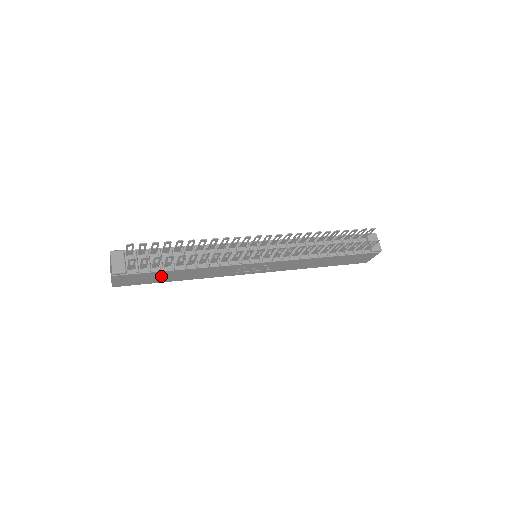
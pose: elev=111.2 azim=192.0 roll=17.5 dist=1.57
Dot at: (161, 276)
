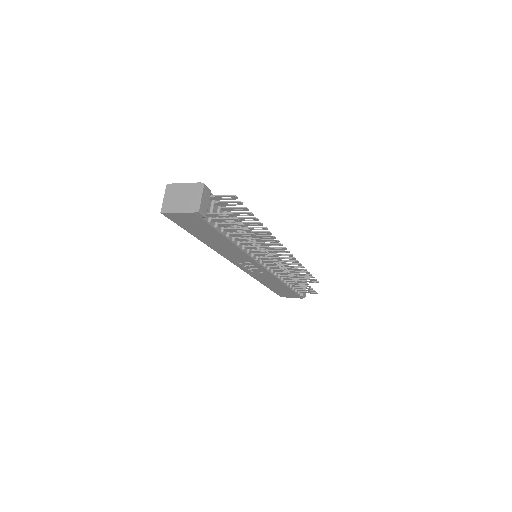
Dot at: (207, 233)
